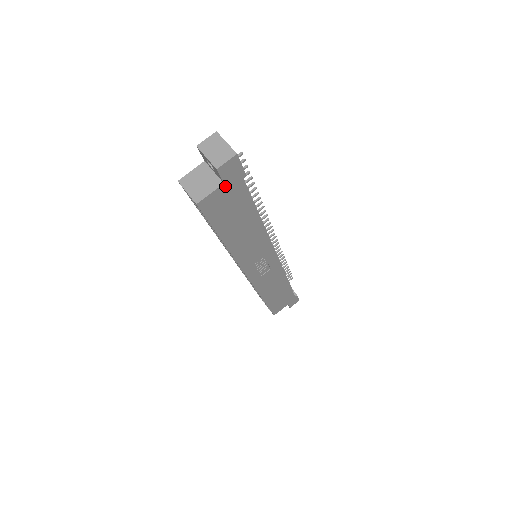
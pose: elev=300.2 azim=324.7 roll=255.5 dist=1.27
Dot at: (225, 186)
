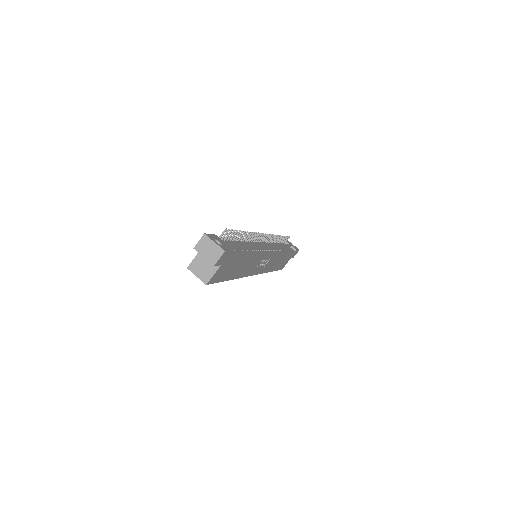
Dot at: (222, 265)
